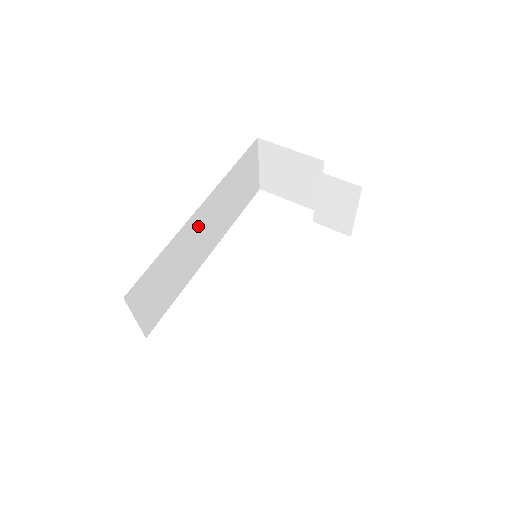
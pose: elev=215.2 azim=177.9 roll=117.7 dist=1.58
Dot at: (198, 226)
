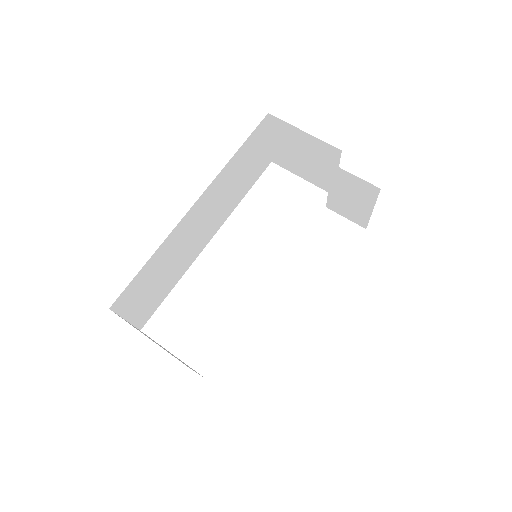
Dot at: (195, 220)
